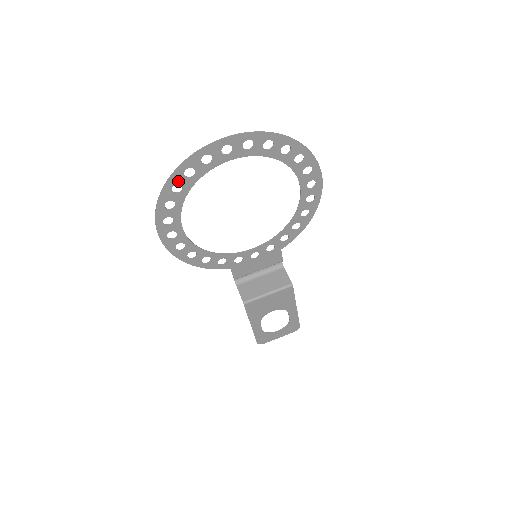
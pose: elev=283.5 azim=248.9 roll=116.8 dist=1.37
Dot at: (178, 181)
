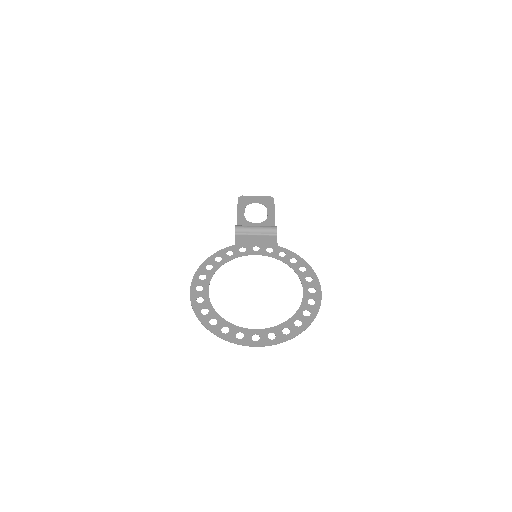
Dot at: (216, 327)
